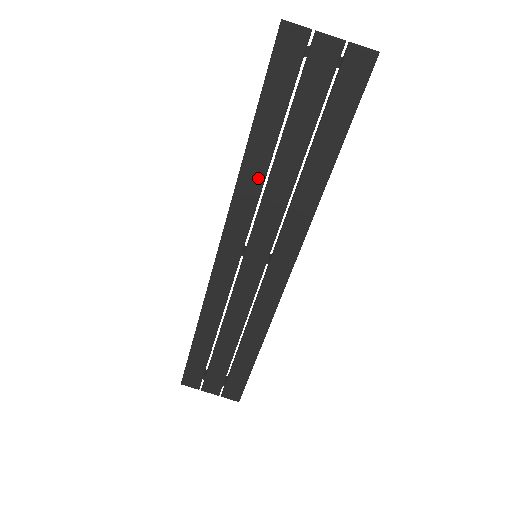
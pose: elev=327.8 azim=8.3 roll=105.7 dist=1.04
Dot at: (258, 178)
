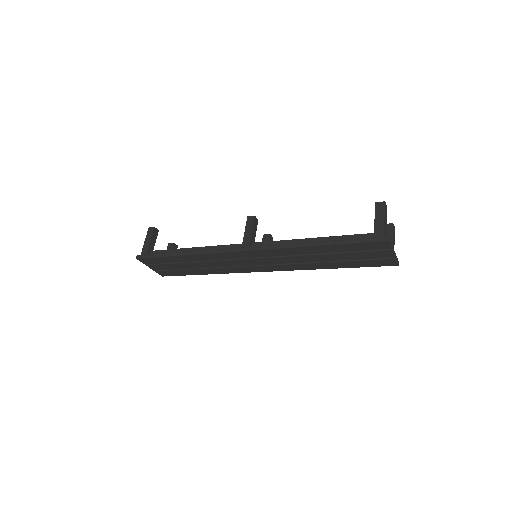
Dot at: (302, 253)
